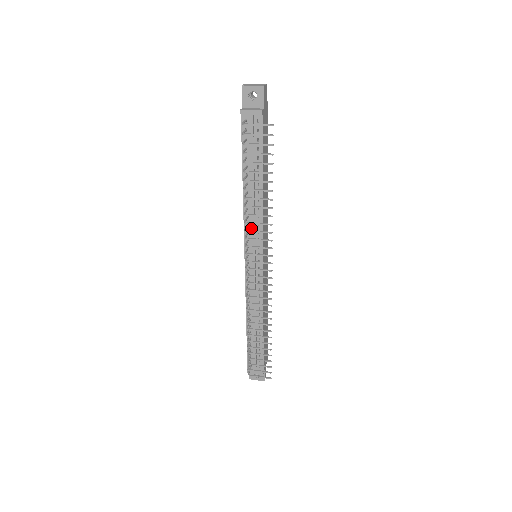
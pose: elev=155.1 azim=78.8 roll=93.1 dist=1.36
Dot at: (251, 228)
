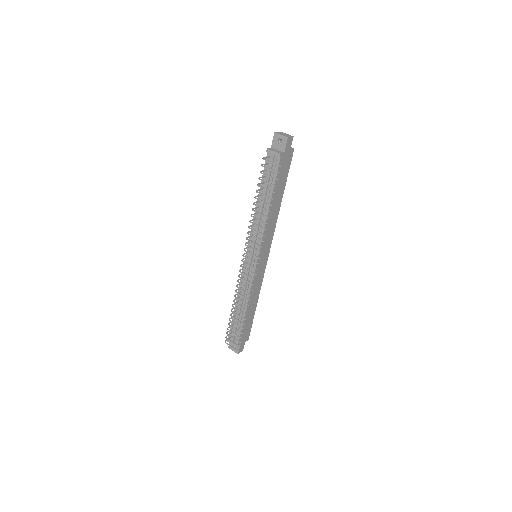
Dot at: (254, 233)
